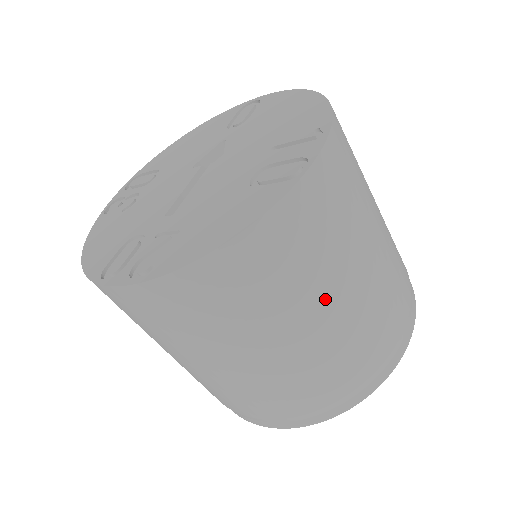
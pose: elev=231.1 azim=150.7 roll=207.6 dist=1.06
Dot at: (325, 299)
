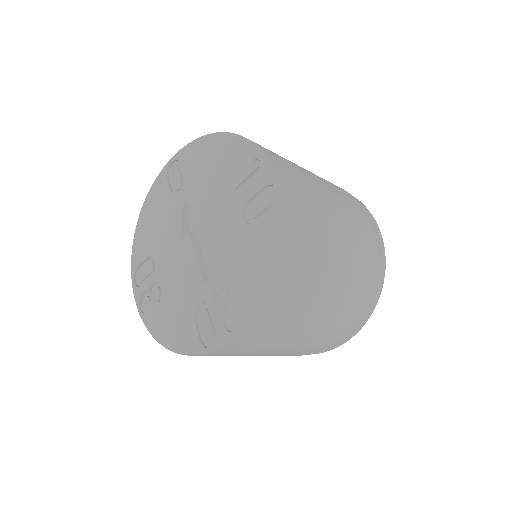
Dot at: (334, 249)
